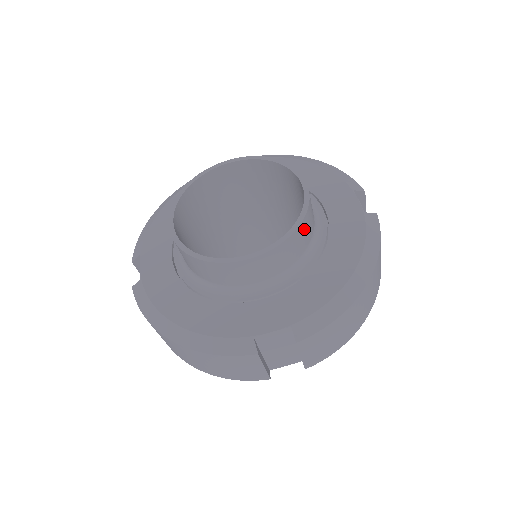
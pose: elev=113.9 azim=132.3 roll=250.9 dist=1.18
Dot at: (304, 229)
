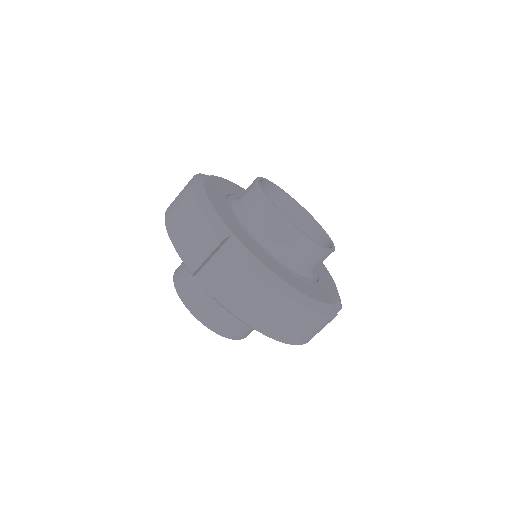
Dot at: occluded
